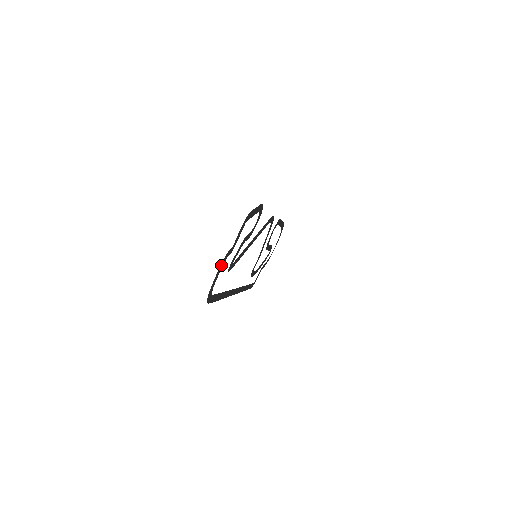
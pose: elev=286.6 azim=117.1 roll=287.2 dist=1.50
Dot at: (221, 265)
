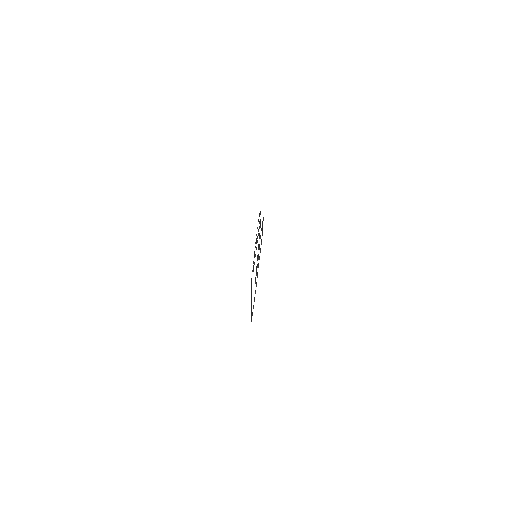
Dot at: occluded
